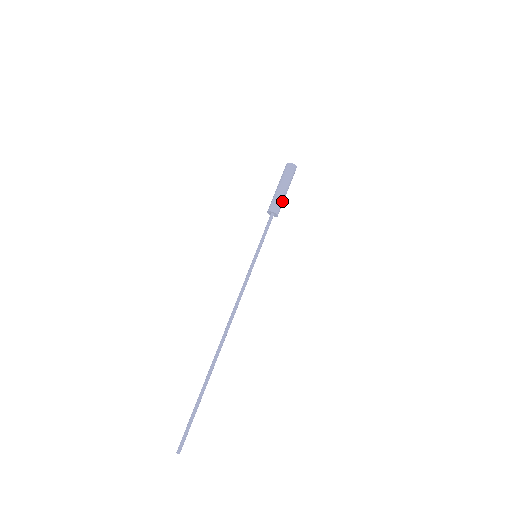
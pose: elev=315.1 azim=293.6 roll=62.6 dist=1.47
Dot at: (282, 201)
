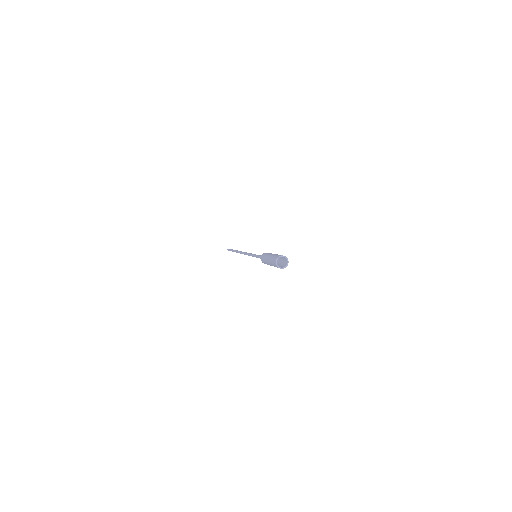
Dot at: occluded
